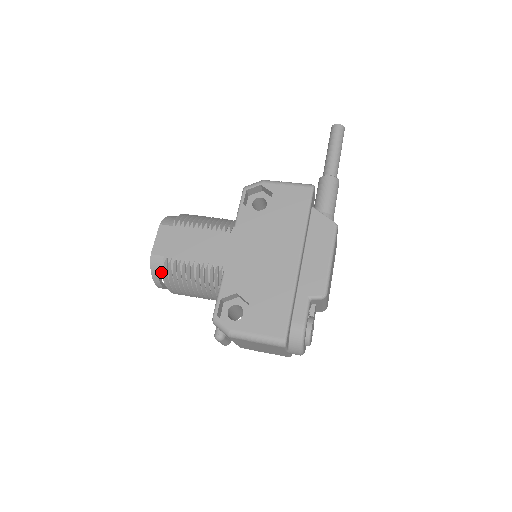
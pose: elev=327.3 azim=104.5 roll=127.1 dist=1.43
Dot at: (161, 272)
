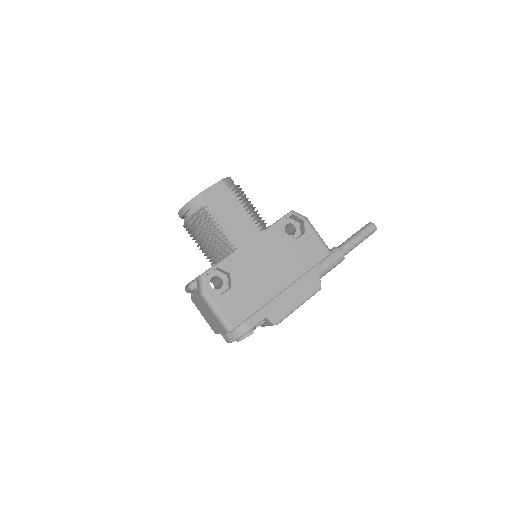
Dot at: (194, 210)
